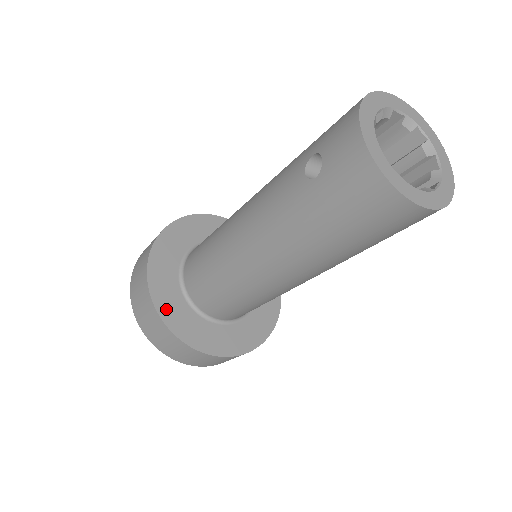
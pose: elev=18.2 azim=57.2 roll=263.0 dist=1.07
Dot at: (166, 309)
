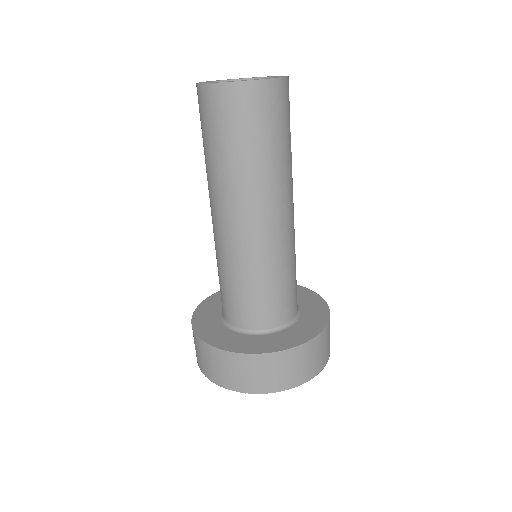
Dot at: (205, 333)
